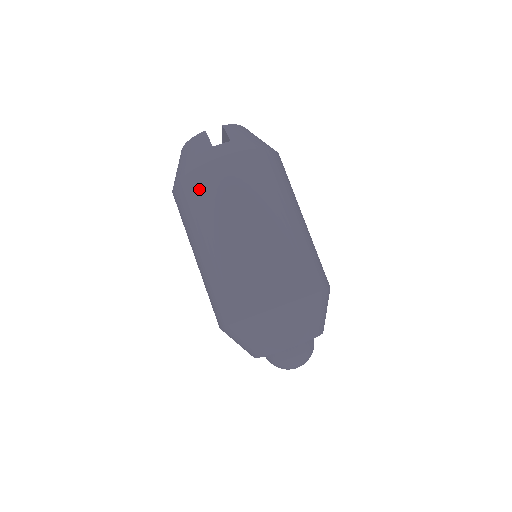
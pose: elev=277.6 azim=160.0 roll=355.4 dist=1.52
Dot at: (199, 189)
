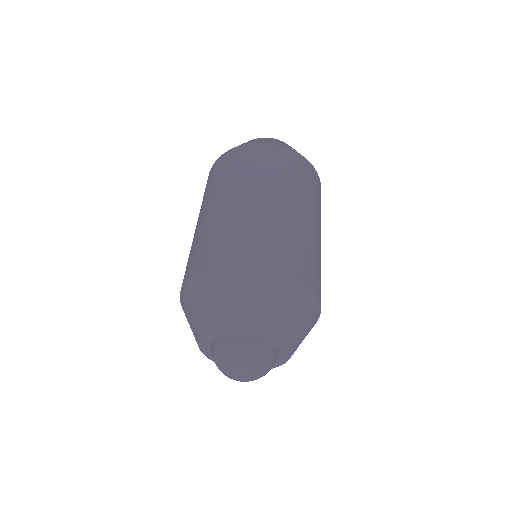
Dot at: (294, 164)
